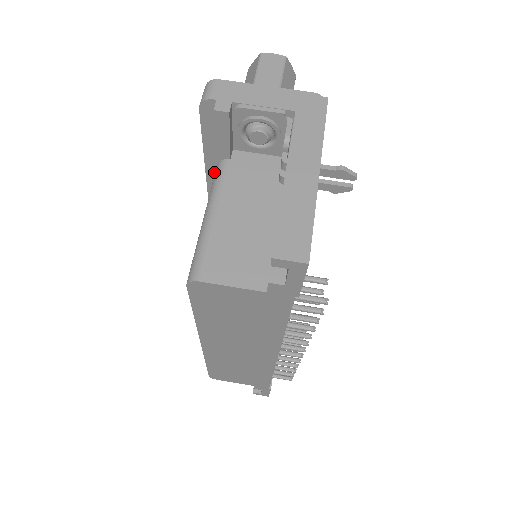
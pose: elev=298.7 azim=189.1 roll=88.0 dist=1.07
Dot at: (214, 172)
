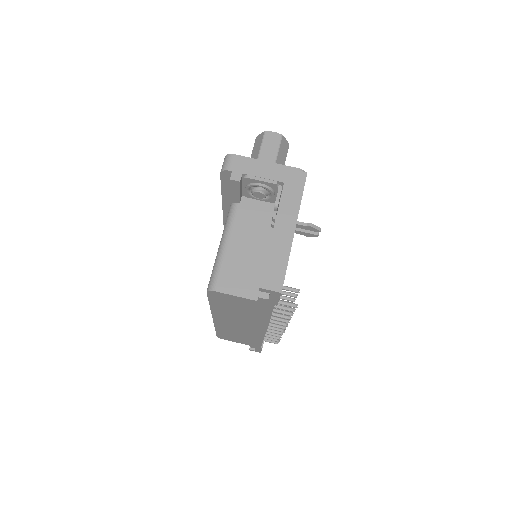
Dot at: (228, 205)
